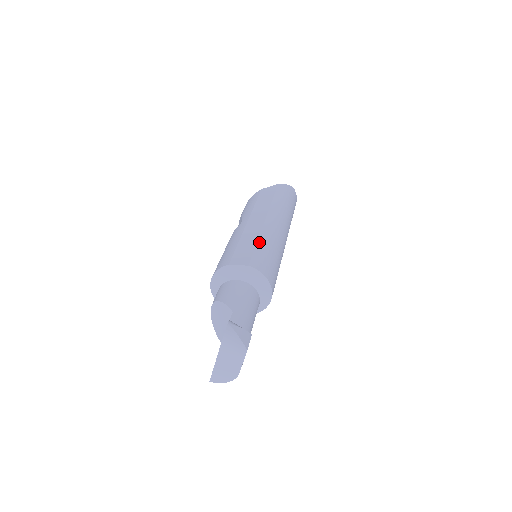
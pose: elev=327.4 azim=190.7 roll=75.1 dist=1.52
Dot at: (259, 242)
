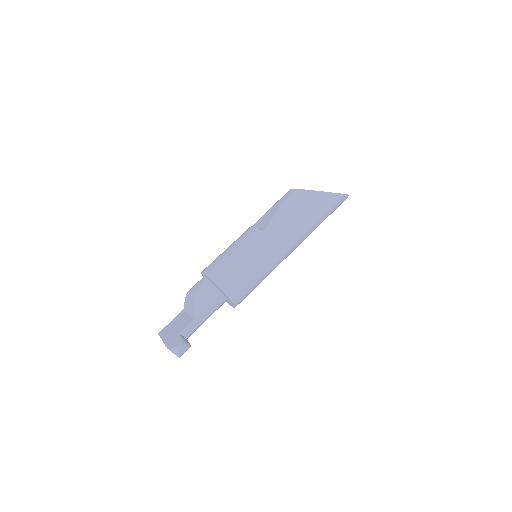
Dot at: (254, 272)
